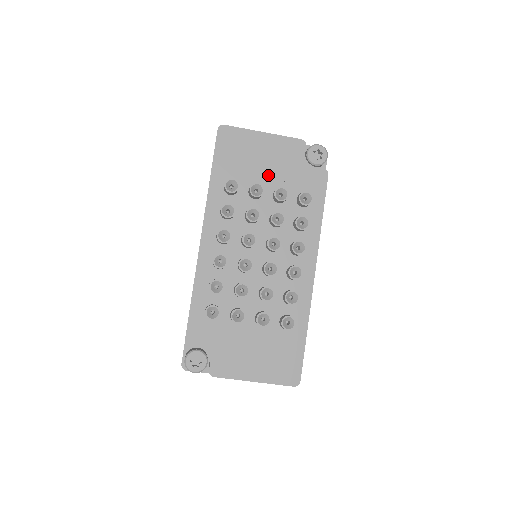
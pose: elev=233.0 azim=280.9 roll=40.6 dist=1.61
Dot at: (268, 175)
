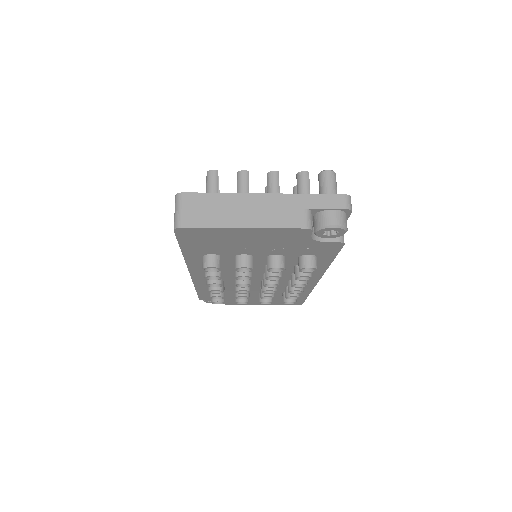
Dot at: (258, 249)
